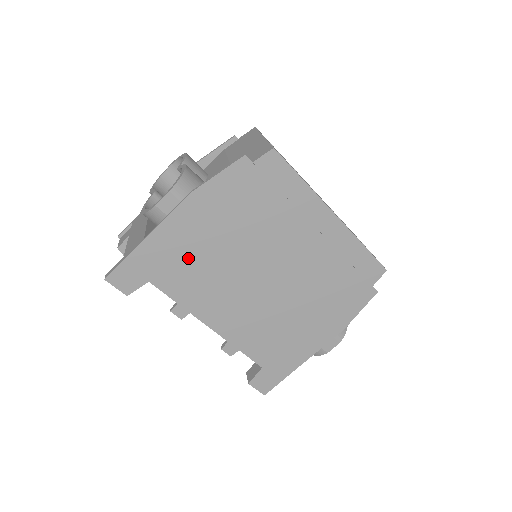
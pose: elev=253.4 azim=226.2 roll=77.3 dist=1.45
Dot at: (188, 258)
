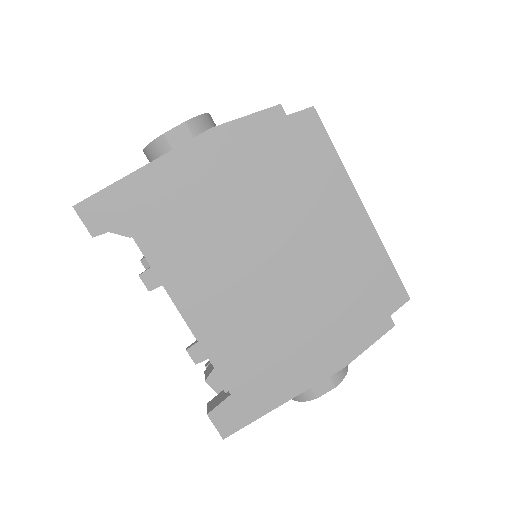
Dot at: (182, 209)
